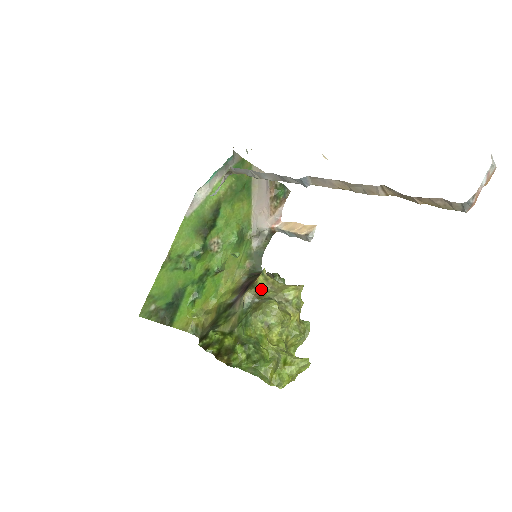
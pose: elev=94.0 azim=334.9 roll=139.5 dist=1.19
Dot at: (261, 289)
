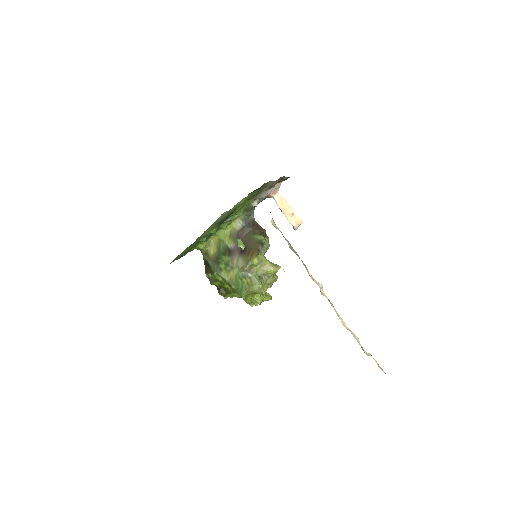
Dot at: (254, 266)
